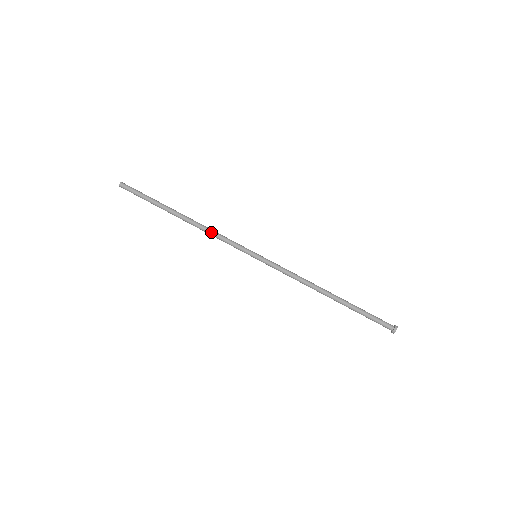
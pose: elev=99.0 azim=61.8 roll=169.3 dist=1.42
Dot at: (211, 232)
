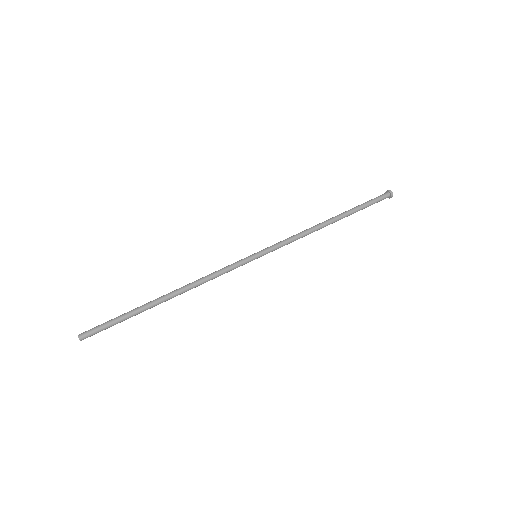
Dot at: (203, 278)
